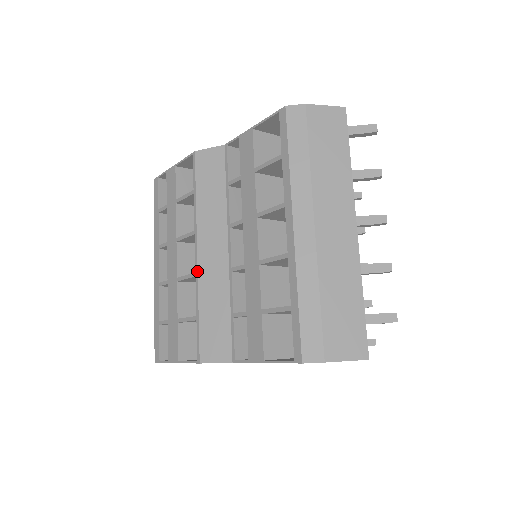
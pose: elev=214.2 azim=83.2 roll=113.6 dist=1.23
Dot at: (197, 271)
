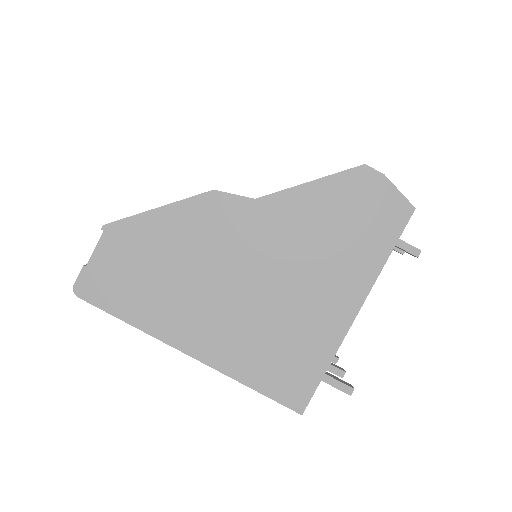
Dot at: occluded
